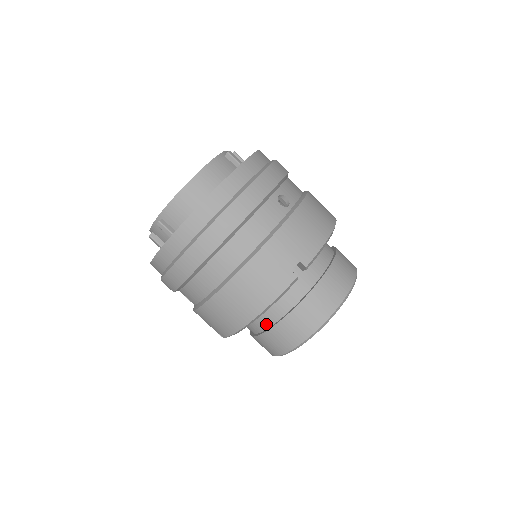
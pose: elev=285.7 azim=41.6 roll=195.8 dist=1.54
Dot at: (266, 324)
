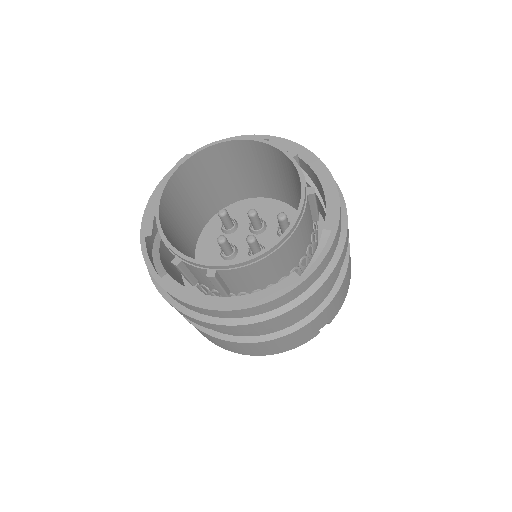
Dot at: occluded
